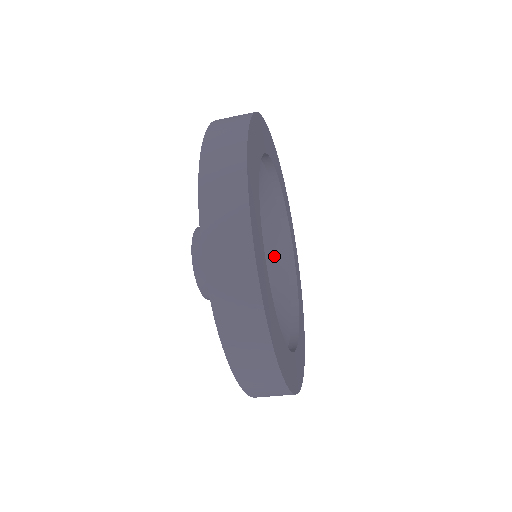
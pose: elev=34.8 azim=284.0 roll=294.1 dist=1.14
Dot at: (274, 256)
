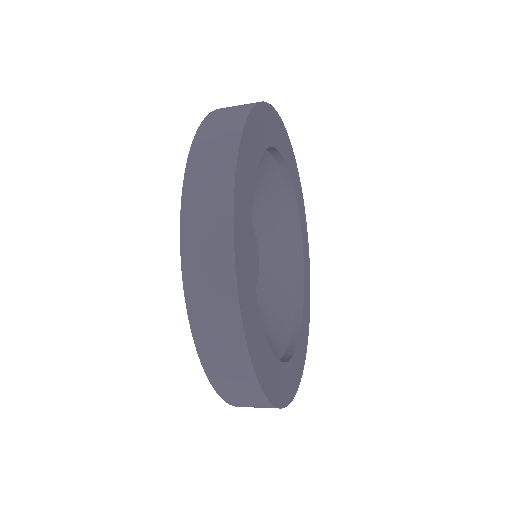
Dot at: (279, 233)
